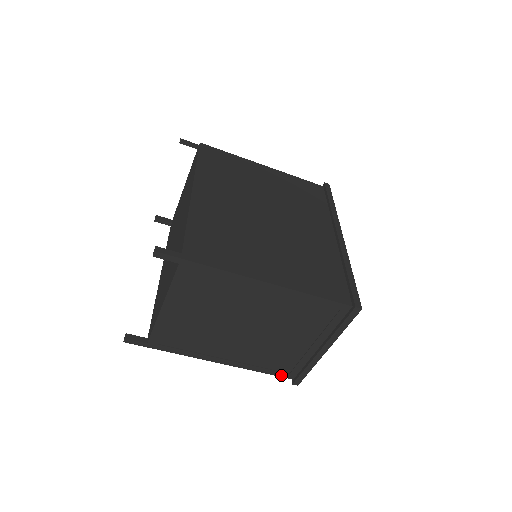
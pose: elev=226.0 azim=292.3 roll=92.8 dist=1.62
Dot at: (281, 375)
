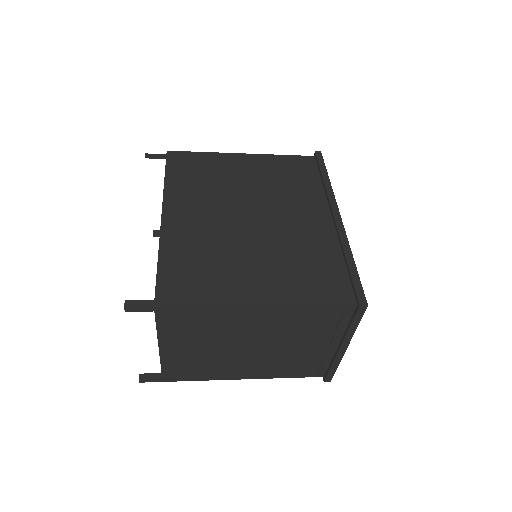
Dot at: (309, 376)
